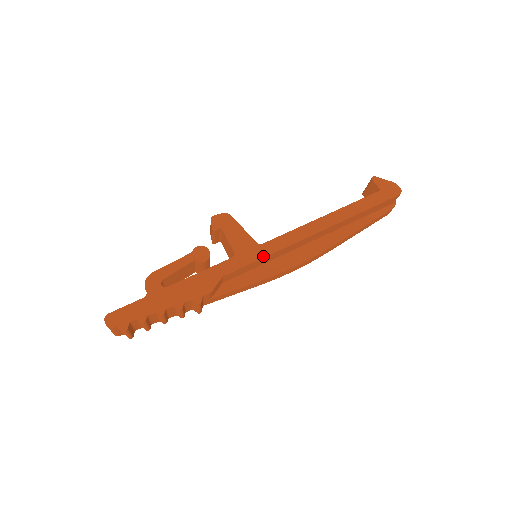
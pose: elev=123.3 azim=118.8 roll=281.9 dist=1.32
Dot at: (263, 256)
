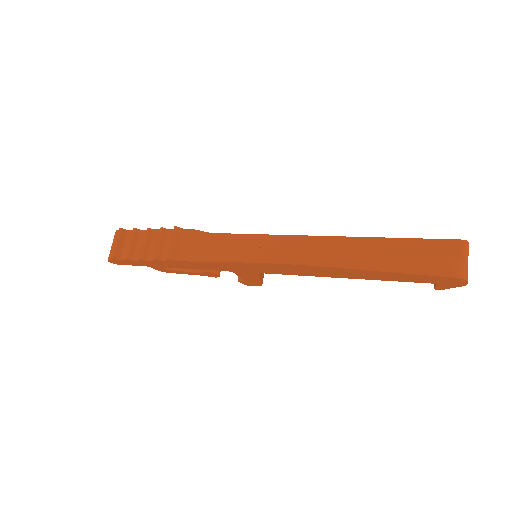
Dot at: (257, 235)
